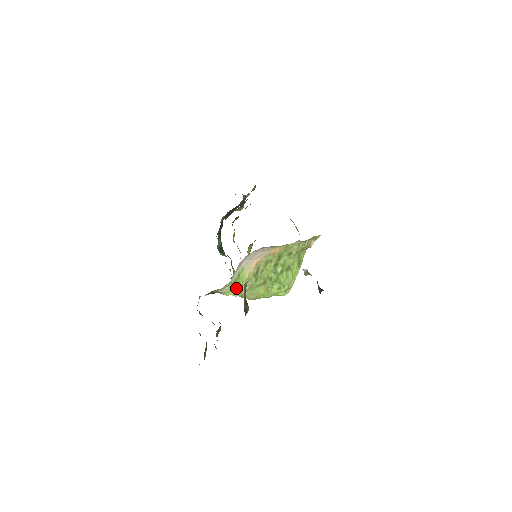
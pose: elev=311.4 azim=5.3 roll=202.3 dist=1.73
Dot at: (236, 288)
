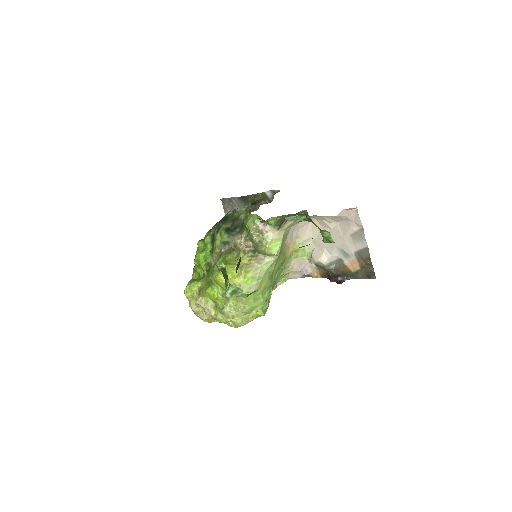
Dot at: occluded
